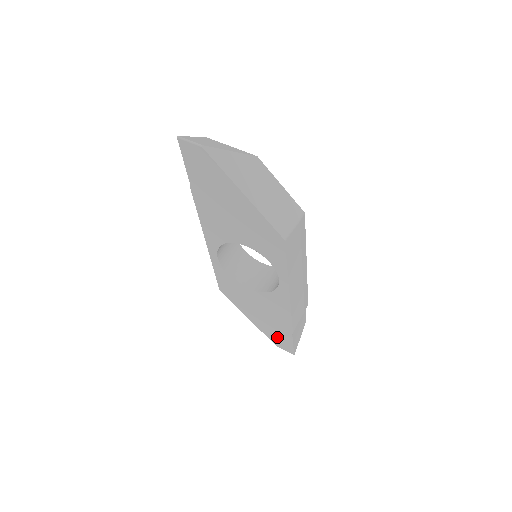
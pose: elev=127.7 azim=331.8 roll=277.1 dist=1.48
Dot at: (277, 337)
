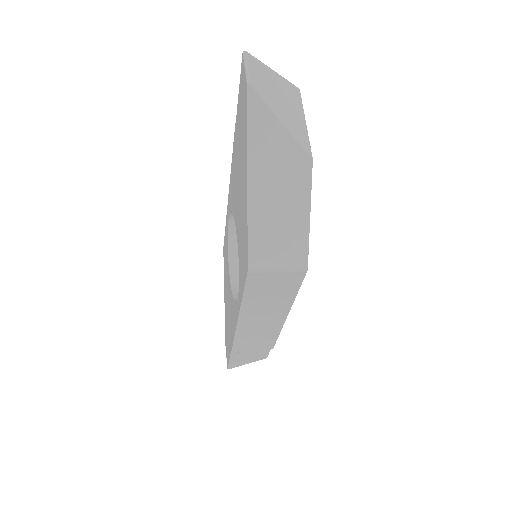
Dot at: (227, 339)
